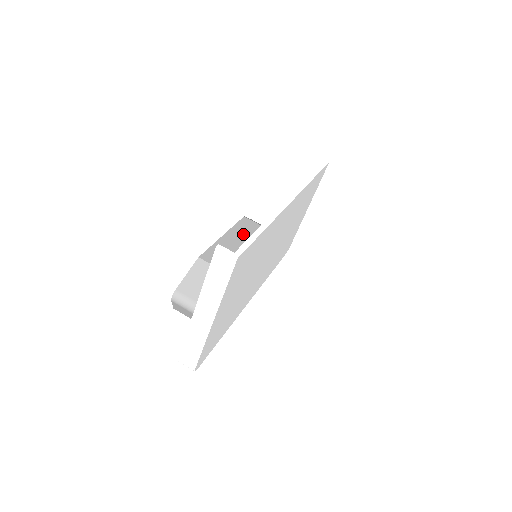
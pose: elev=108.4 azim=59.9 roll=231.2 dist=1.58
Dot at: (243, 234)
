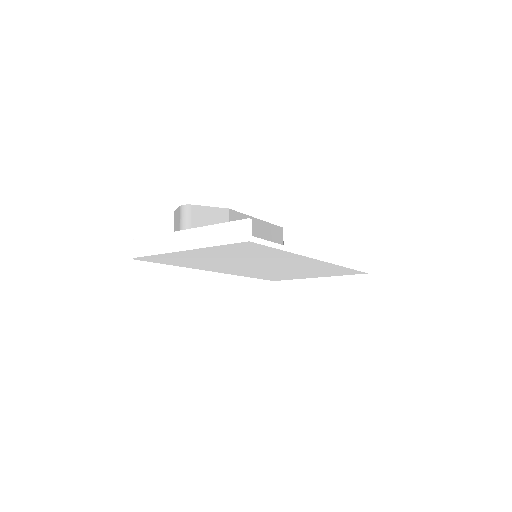
Dot at: (268, 235)
